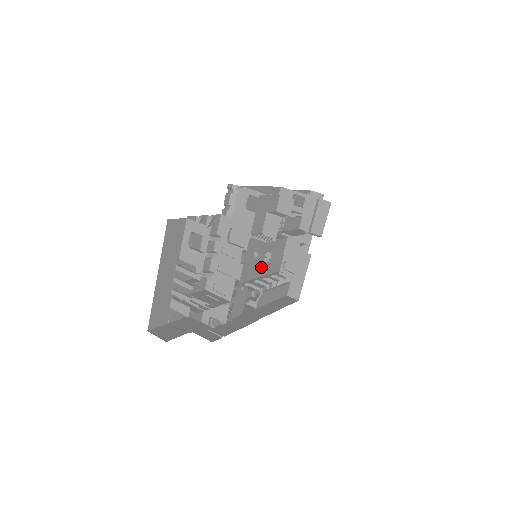
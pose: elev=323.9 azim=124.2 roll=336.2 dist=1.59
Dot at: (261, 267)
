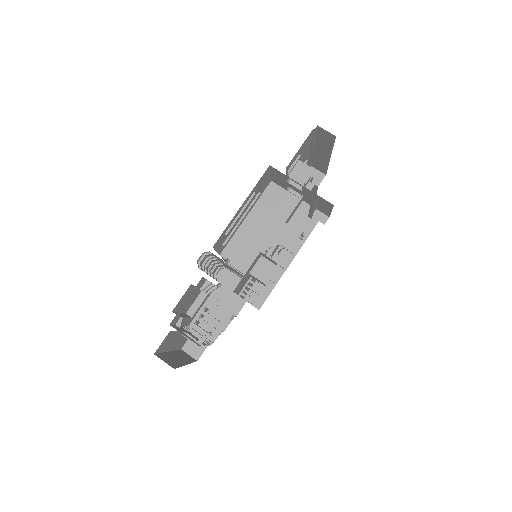
Dot at: occluded
